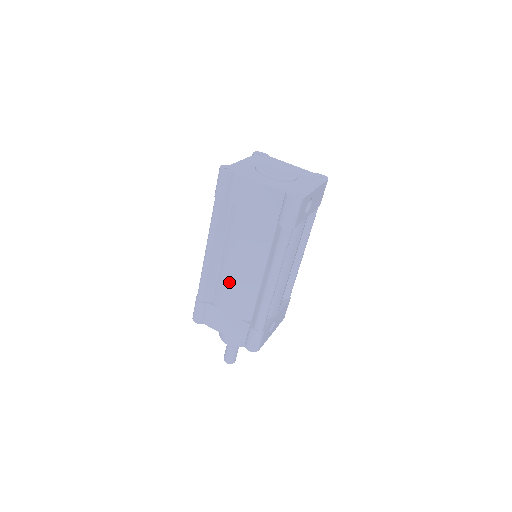
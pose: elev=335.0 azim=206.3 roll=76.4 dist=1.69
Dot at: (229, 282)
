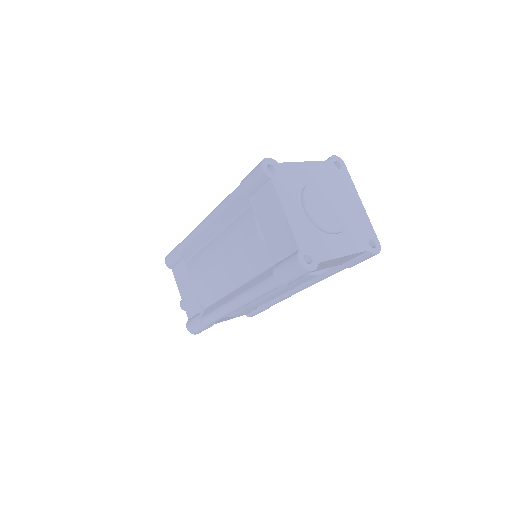
Dot at: (256, 306)
